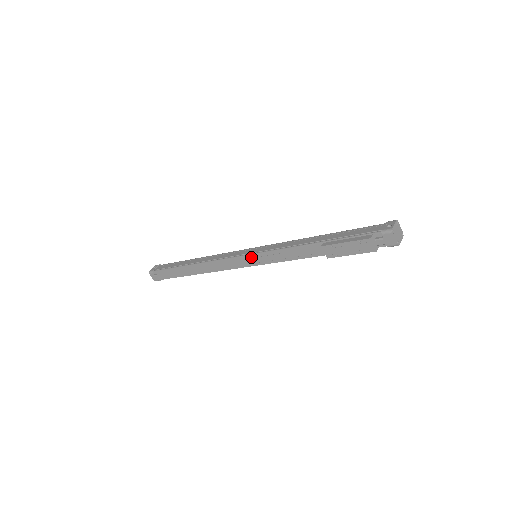
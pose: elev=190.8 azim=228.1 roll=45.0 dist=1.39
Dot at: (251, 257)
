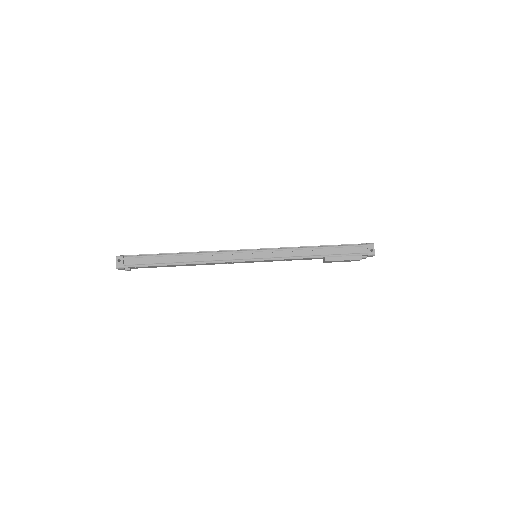
Dot at: (257, 261)
